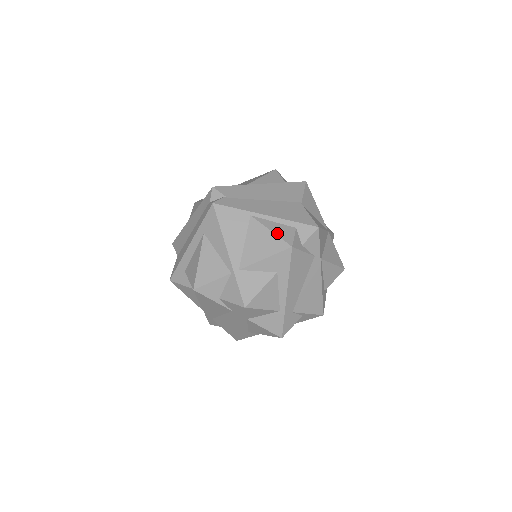
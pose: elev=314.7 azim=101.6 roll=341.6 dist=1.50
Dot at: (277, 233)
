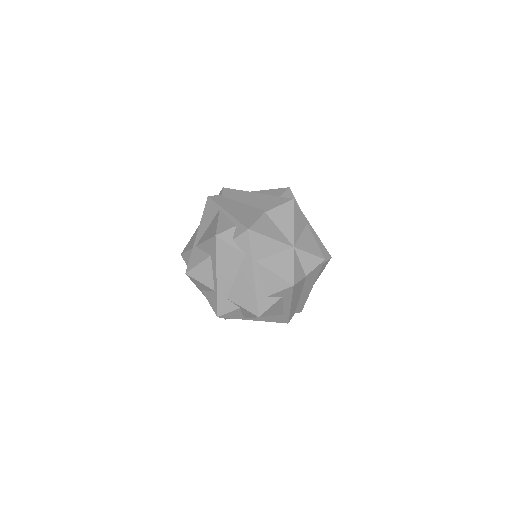
Dot at: (219, 224)
